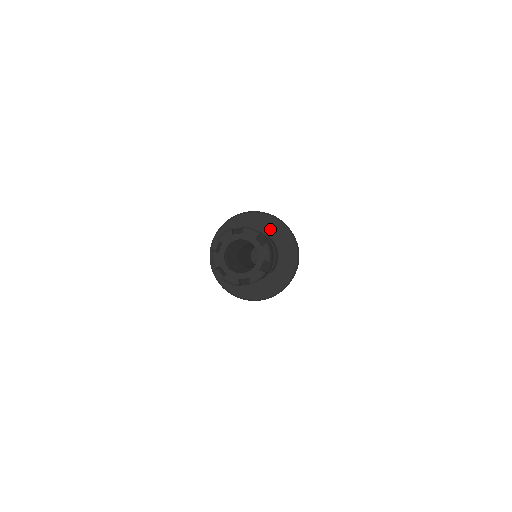
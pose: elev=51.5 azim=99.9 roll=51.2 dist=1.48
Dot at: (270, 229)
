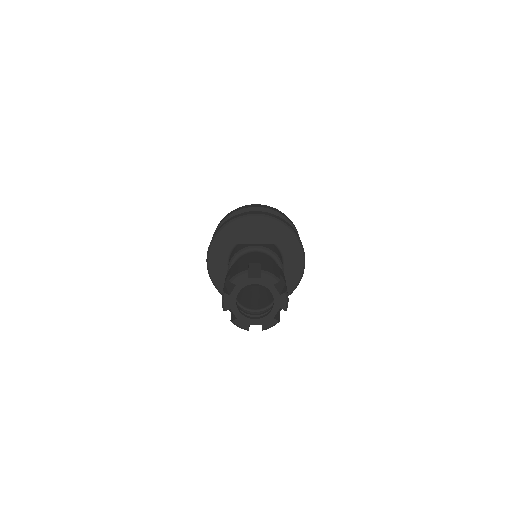
Dot at: (278, 237)
